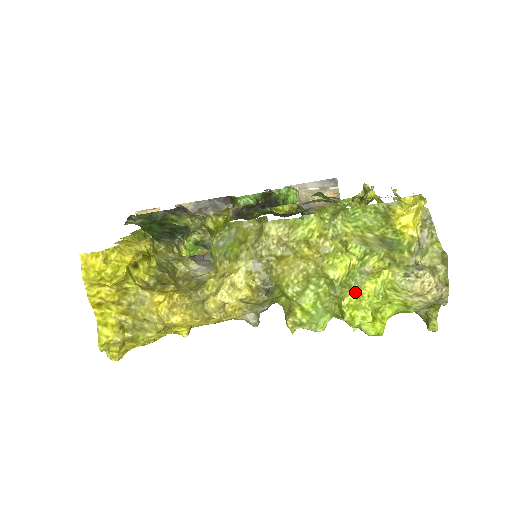
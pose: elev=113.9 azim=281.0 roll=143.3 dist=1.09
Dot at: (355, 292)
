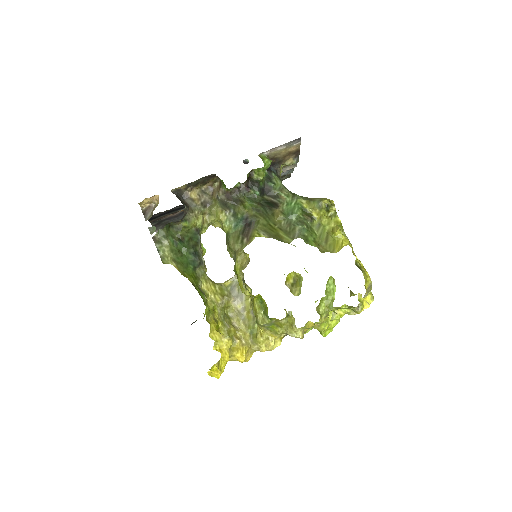
Dot at: (329, 327)
